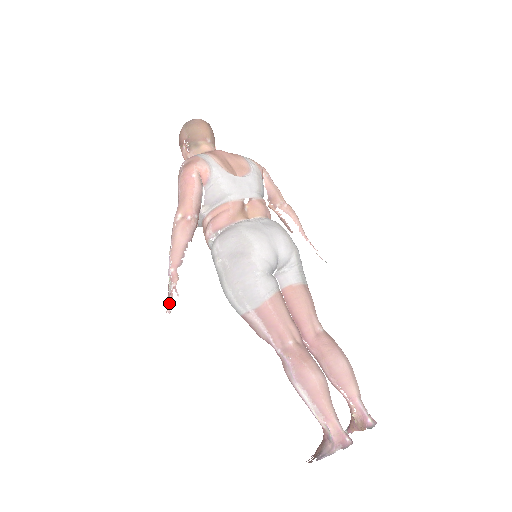
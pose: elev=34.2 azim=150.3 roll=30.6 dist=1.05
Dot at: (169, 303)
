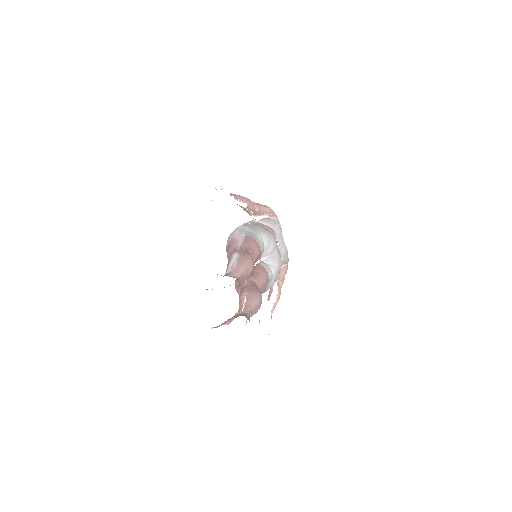
Dot at: occluded
